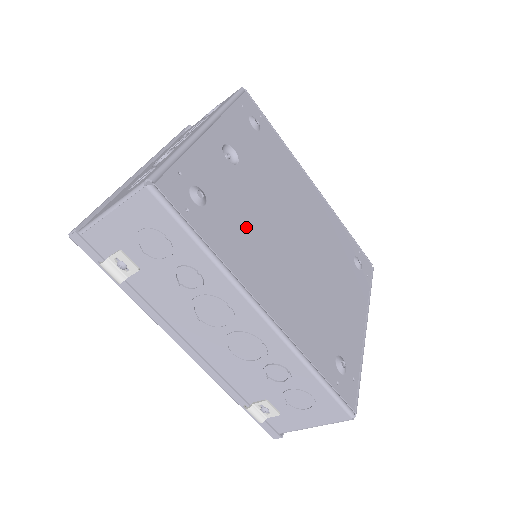
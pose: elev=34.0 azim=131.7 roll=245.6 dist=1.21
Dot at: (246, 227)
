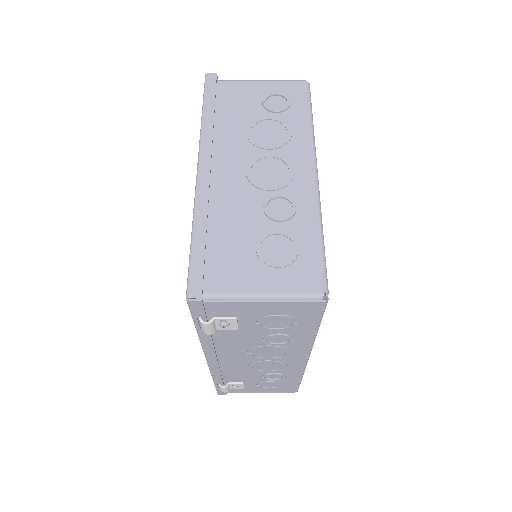
Dot at: occluded
